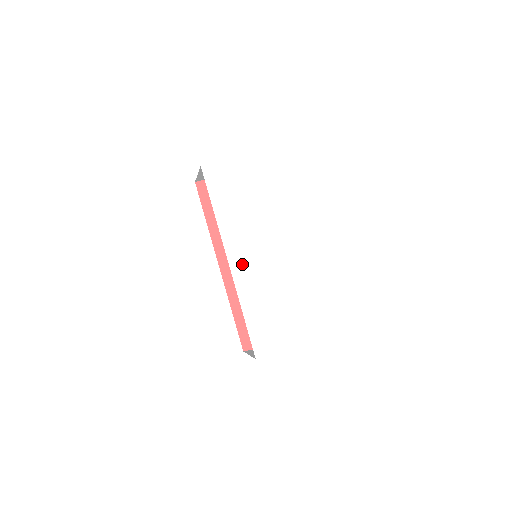
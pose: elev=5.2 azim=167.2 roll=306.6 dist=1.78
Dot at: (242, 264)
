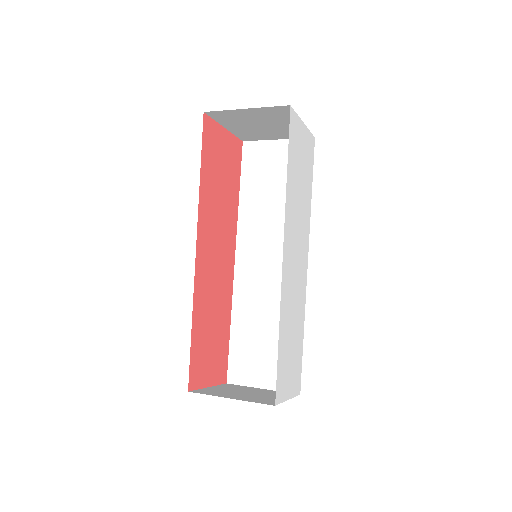
Dot at: (288, 263)
